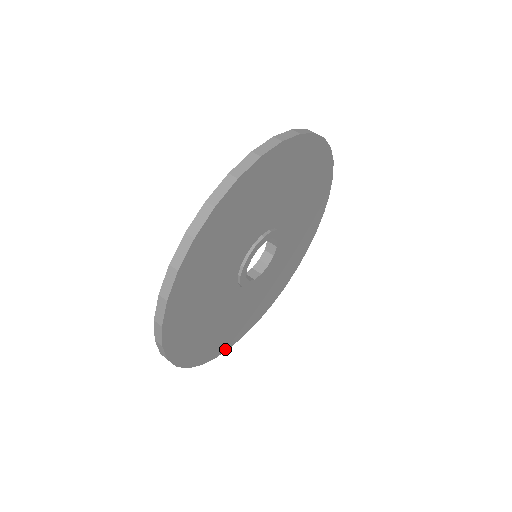
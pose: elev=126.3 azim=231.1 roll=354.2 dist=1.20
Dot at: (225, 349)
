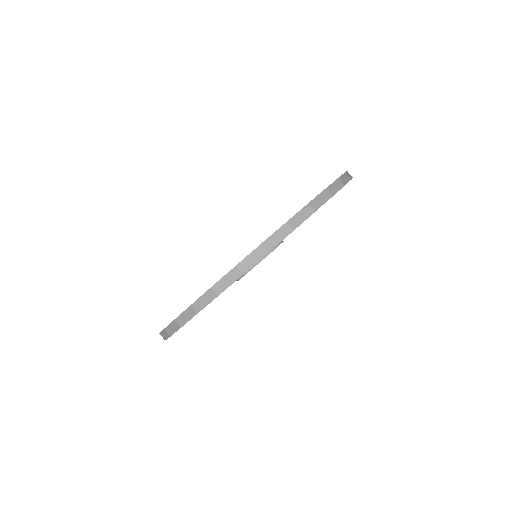
Dot at: occluded
